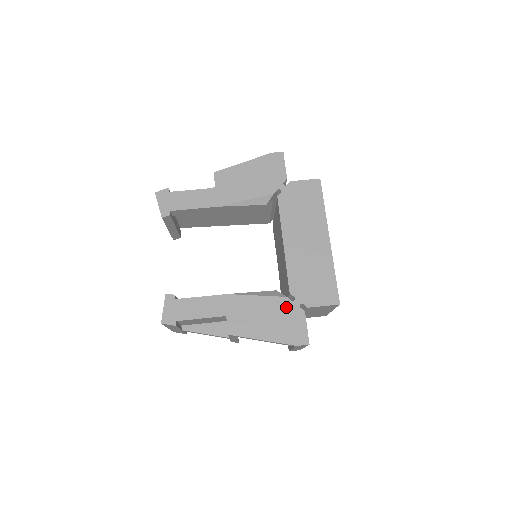
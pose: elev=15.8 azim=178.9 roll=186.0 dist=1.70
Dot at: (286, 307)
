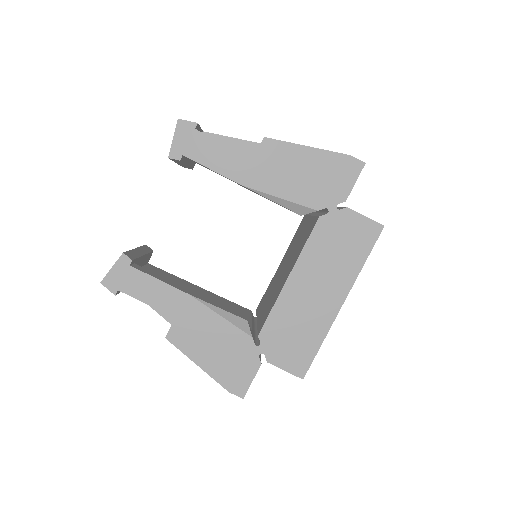
Dot at: (244, 347)
